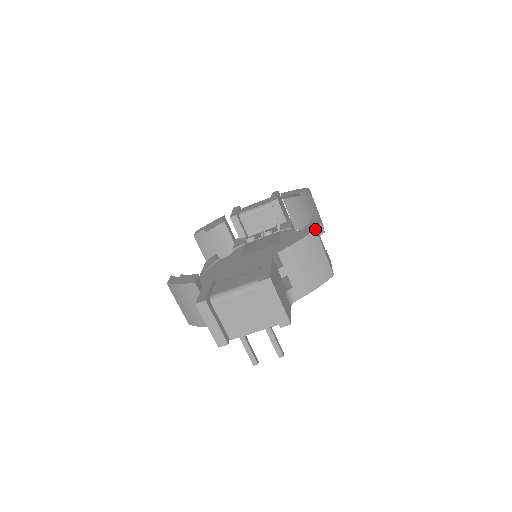
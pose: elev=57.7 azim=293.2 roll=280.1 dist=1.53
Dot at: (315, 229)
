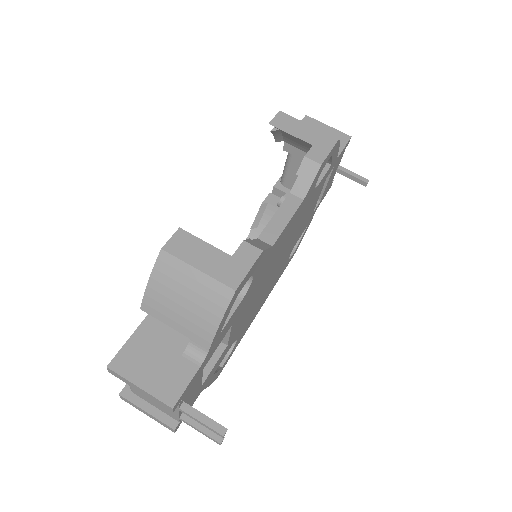
Dot at: (161, 250)
